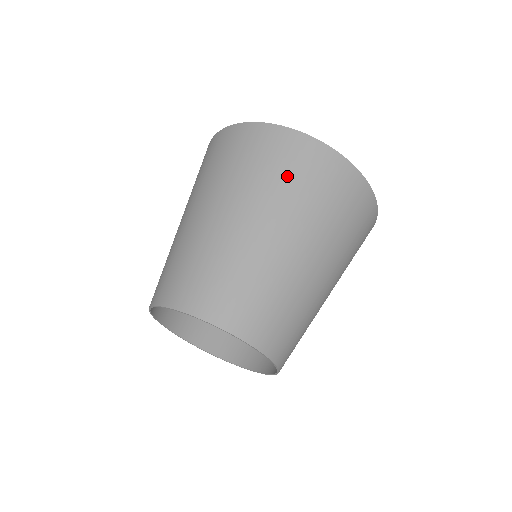
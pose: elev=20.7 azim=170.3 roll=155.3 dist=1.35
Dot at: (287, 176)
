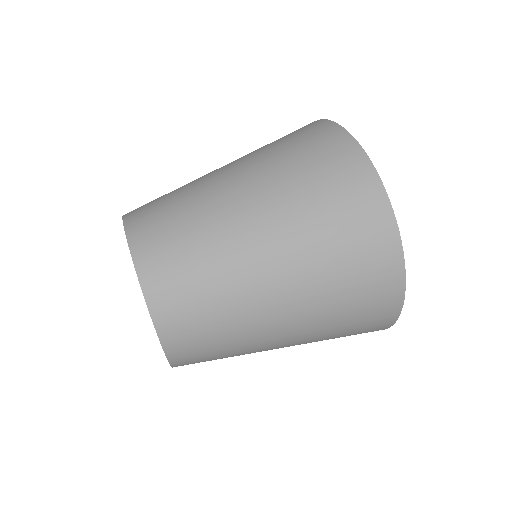
Dot at: (300, 160)
